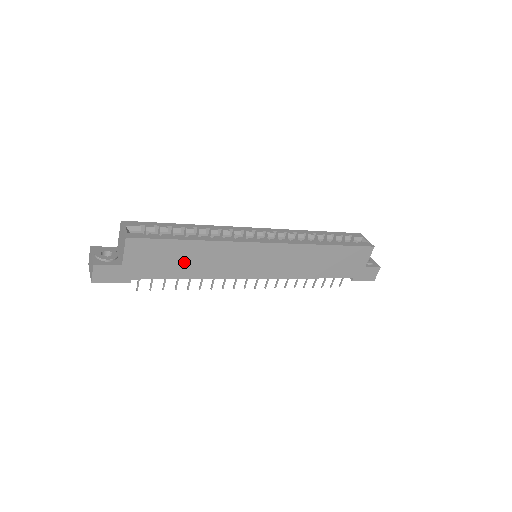
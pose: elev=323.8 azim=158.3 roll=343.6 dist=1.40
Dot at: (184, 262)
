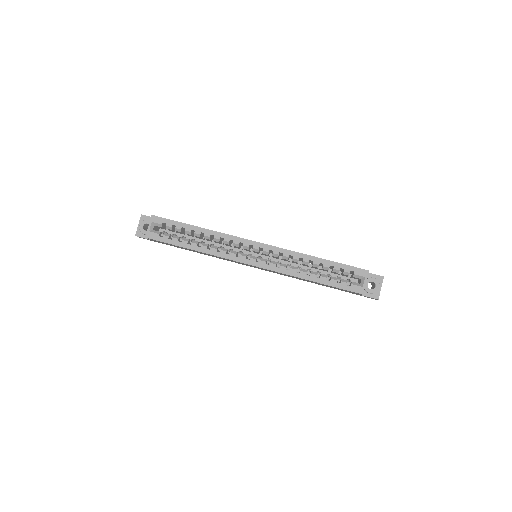
Dot at: occluded
